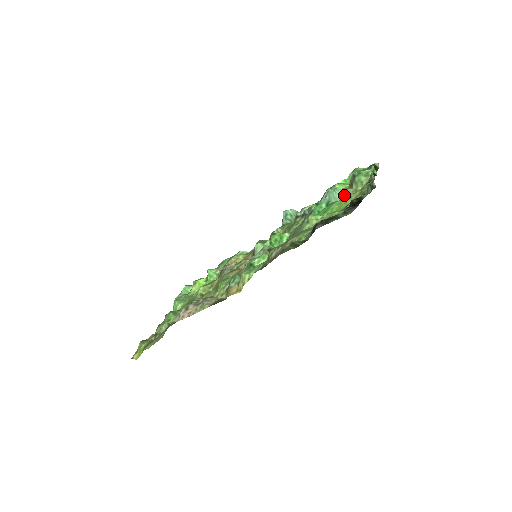
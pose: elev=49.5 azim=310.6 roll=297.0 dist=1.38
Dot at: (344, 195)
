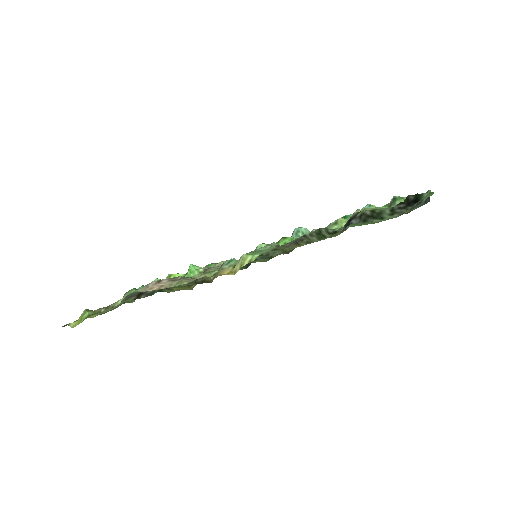
Dot at: occluded
